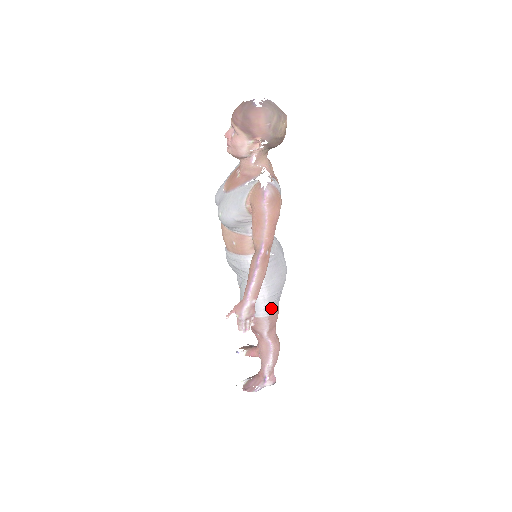
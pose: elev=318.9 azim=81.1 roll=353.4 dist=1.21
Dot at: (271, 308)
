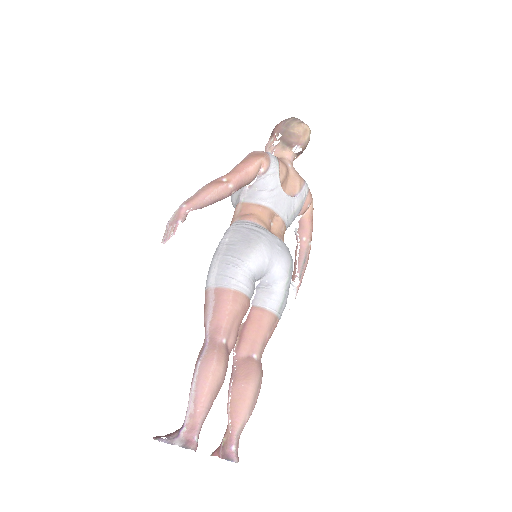
Dot at: (221, 274)
